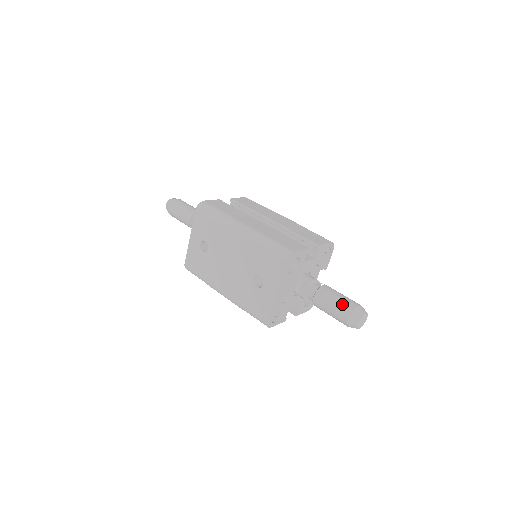
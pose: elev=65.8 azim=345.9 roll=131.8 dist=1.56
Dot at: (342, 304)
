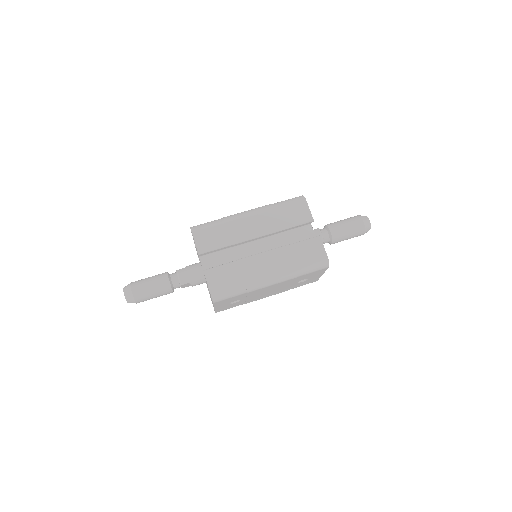
Dot at: (355, 232)
